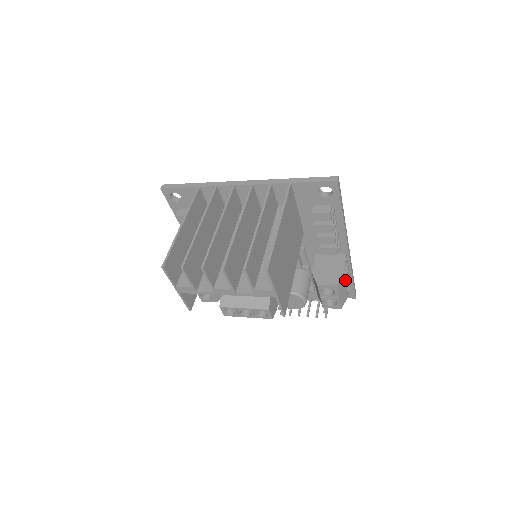
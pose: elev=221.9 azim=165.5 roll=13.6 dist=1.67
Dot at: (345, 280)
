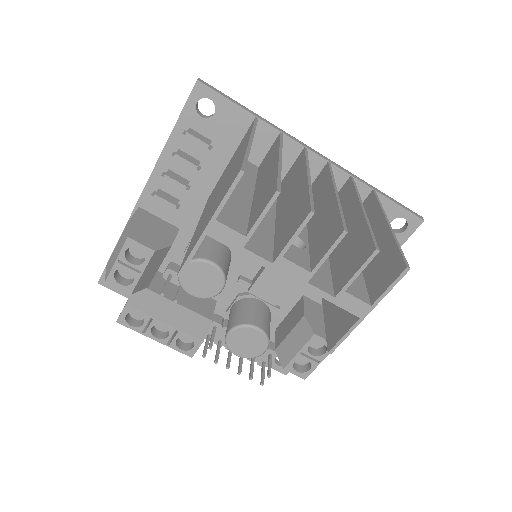
Dot at: occluded
